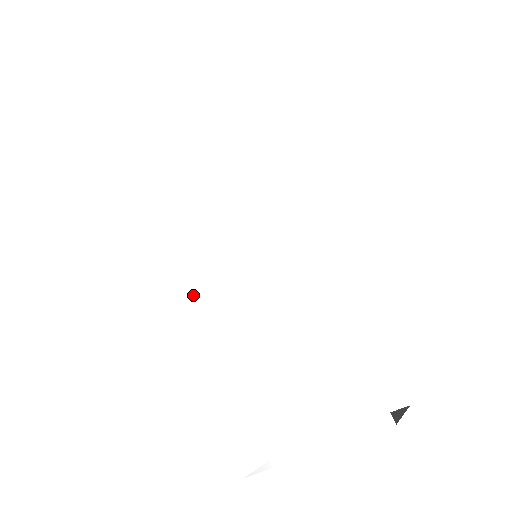
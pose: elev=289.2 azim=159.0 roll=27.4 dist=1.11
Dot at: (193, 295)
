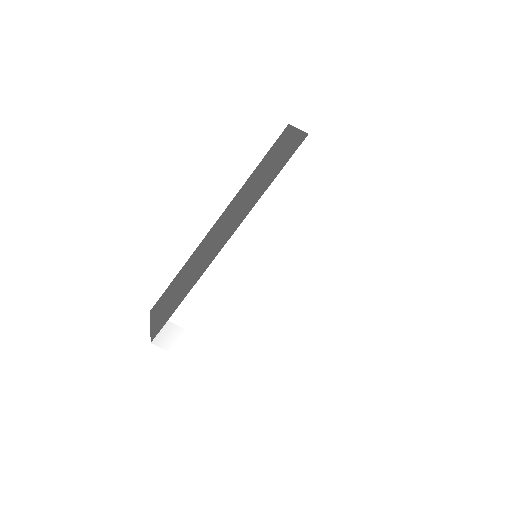
Dot at: (223, 260)
